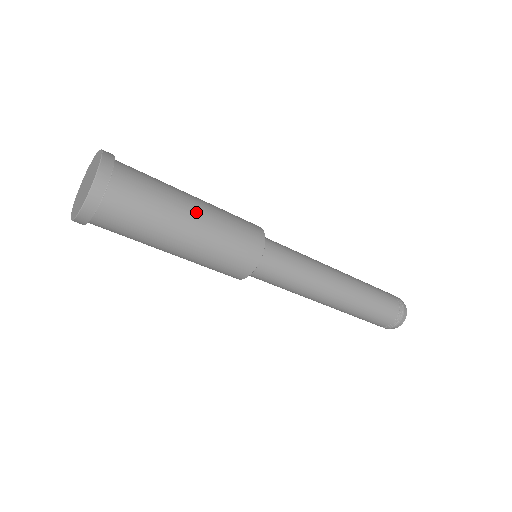
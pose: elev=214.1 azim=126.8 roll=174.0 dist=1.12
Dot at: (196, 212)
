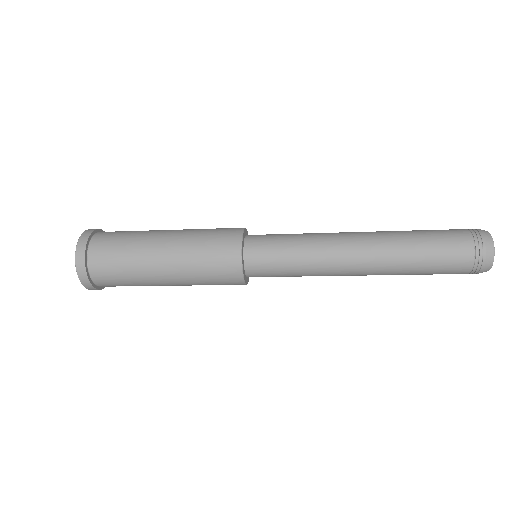
Dot at: (163, 263)
